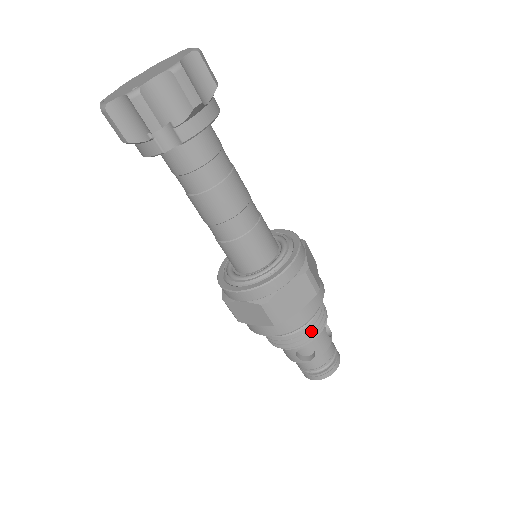
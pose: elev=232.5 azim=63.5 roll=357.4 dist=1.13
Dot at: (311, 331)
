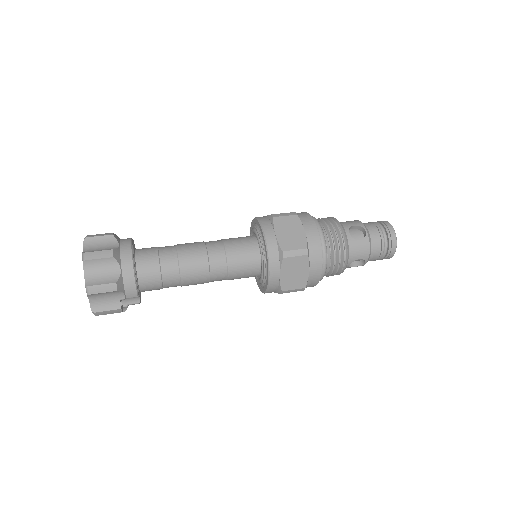
Dot at: (338, 261)
